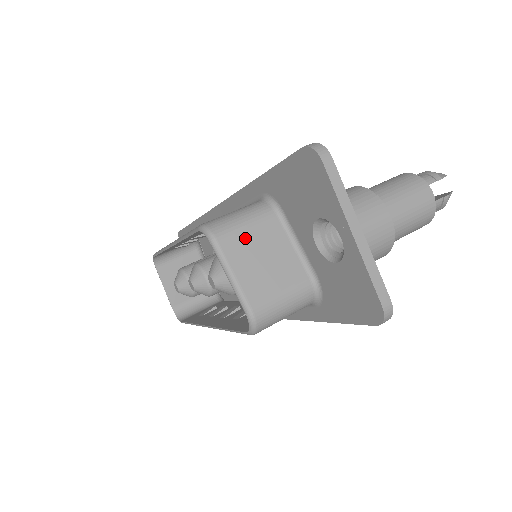
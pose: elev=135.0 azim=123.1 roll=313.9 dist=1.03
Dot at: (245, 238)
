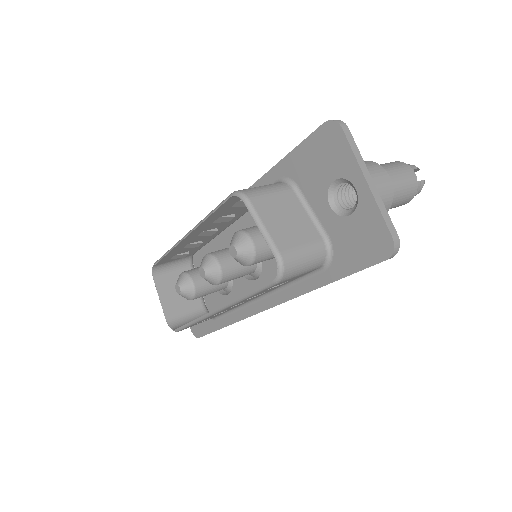
Dot at: (271, 202)
